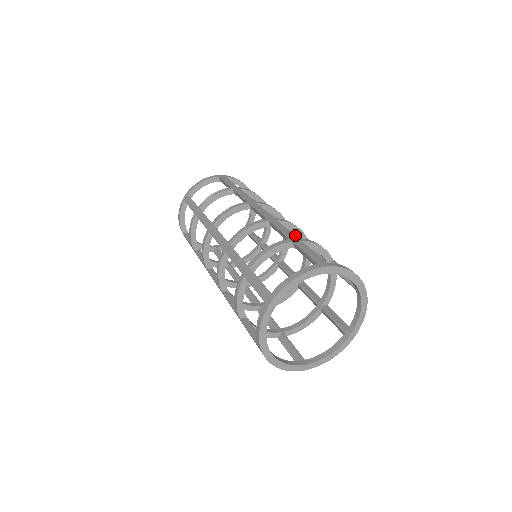
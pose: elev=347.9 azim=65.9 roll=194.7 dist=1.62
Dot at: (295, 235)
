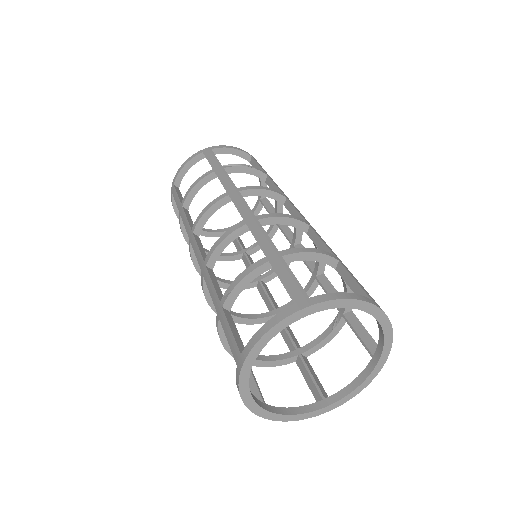
Dot at: (308, 263)
